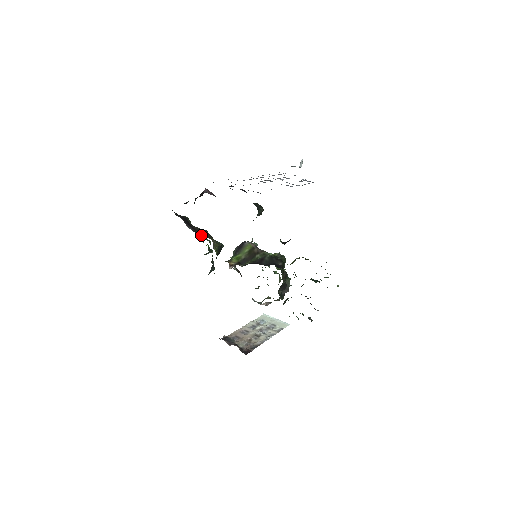
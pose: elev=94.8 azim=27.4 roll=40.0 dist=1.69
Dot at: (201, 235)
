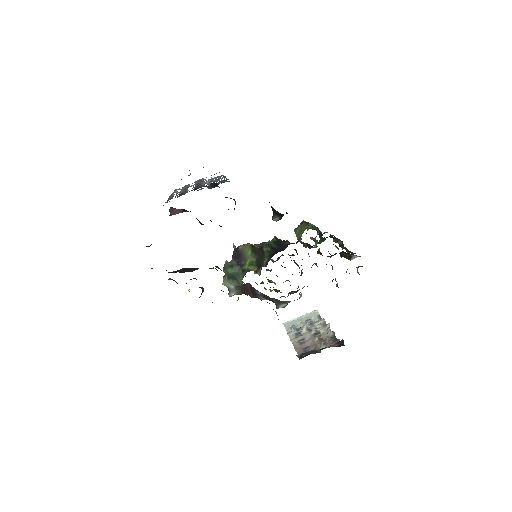
Dot at: occluded
